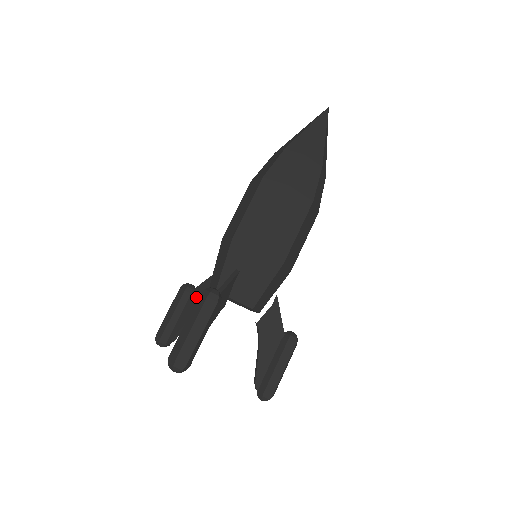
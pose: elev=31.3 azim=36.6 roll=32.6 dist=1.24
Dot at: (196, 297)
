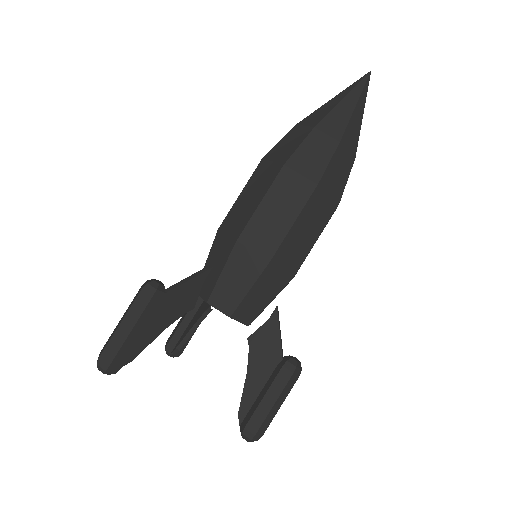
Dot at: (204, 304)
